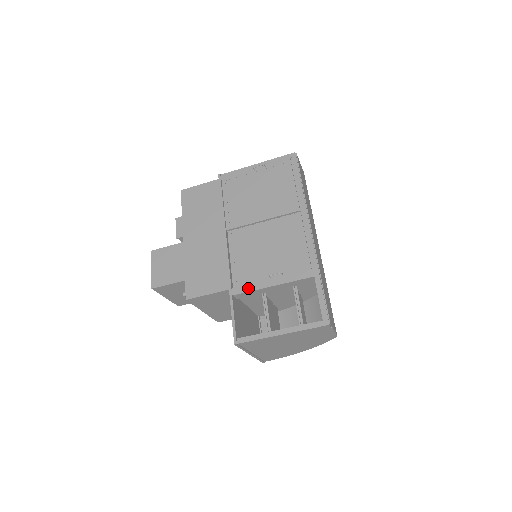
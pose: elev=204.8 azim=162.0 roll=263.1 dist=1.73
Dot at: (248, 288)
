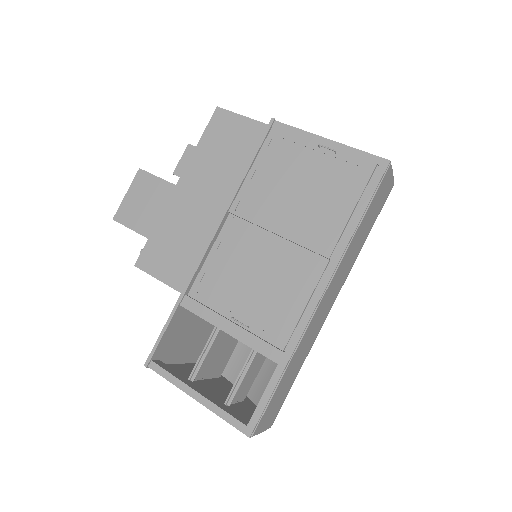
Dot at: (200, 311)
